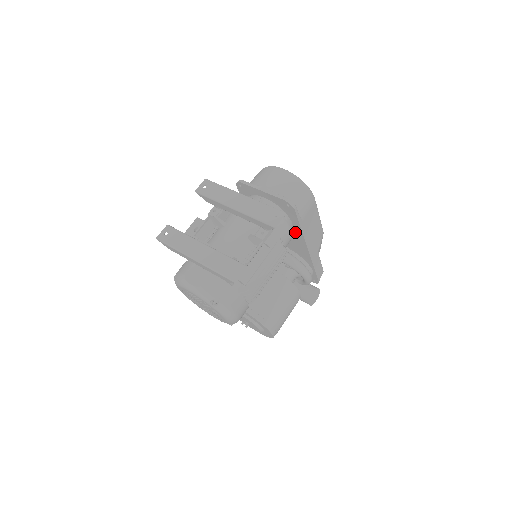
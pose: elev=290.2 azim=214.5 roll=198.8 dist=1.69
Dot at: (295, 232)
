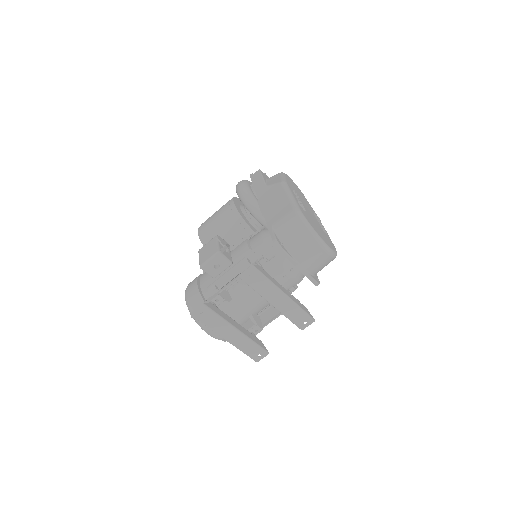
Dot at: occluded
